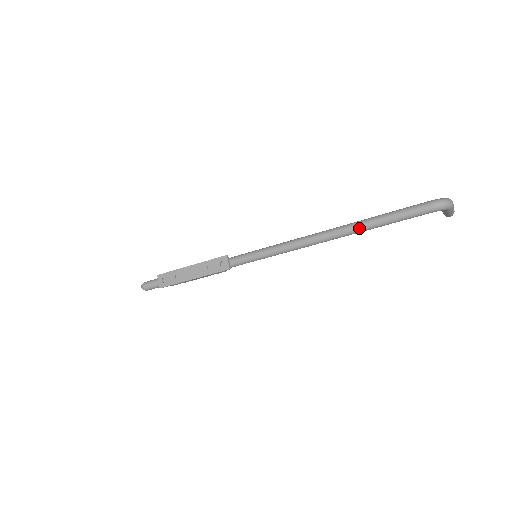
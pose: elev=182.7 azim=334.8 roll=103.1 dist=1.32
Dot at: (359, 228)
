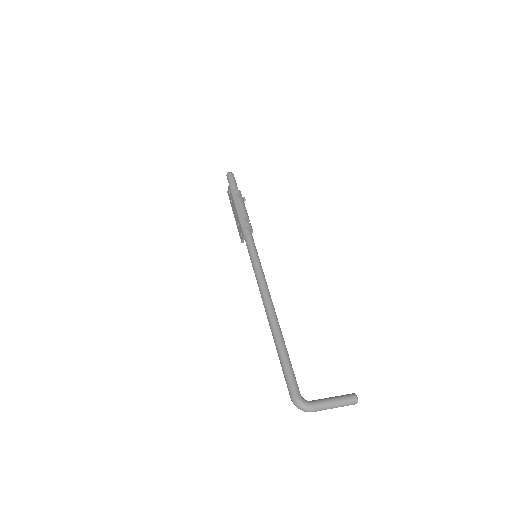
Dot at: occluded
